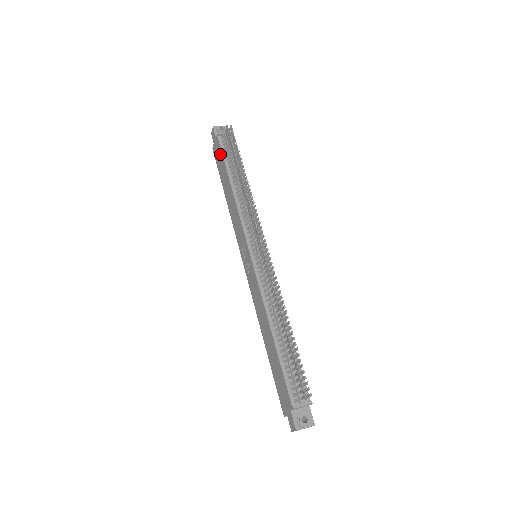
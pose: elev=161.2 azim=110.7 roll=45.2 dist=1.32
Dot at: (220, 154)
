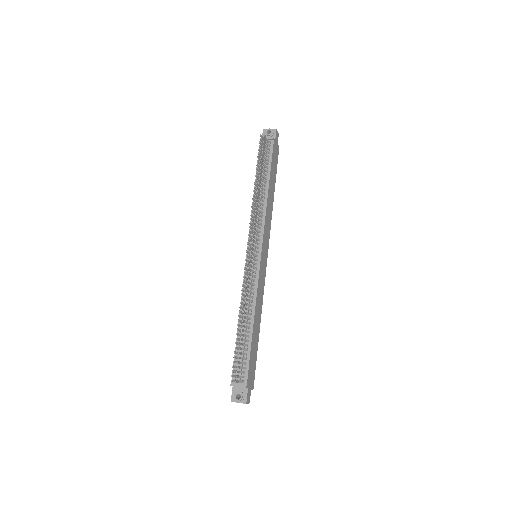
Dot at: occluded
